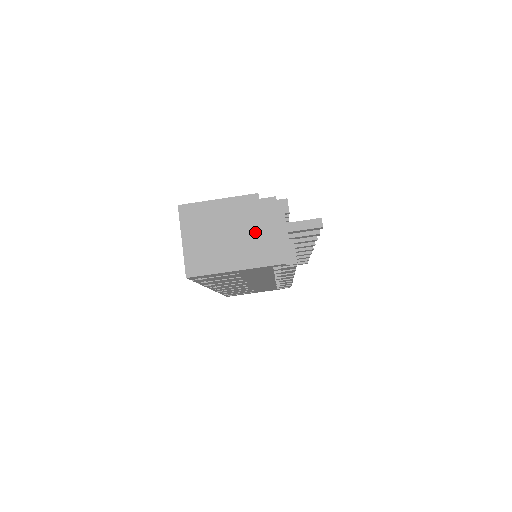
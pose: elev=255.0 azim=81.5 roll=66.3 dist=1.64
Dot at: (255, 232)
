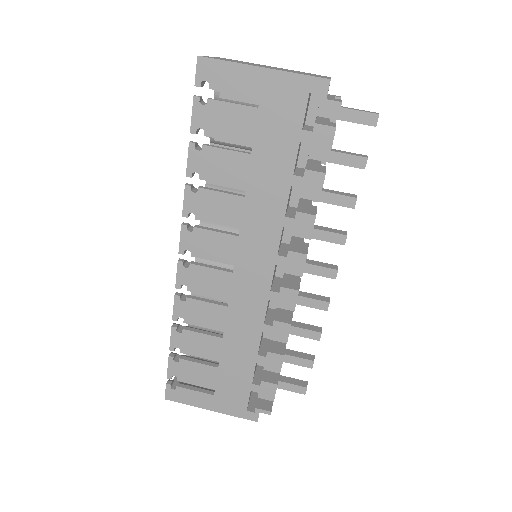
Dot at: (299, 72)
